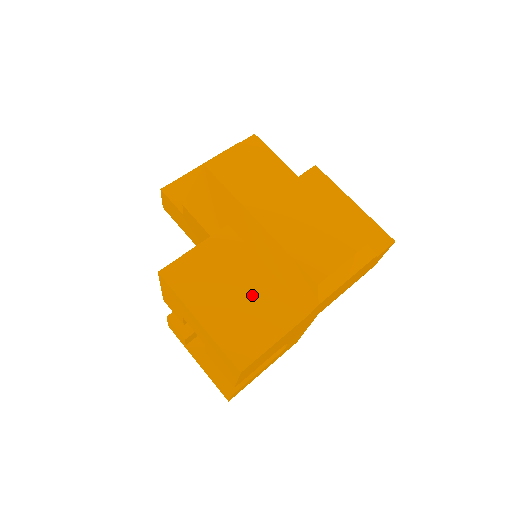
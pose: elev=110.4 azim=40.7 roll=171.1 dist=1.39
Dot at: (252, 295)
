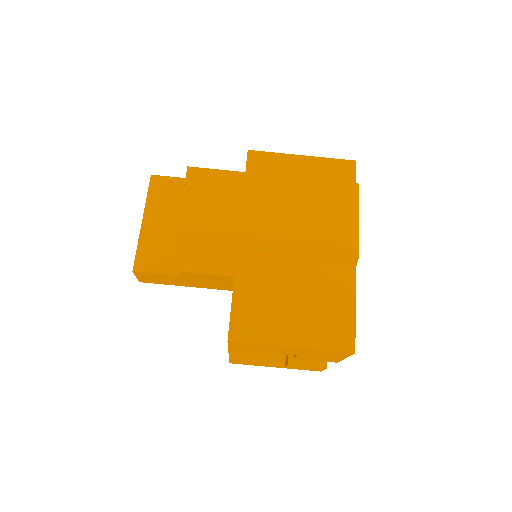
Dot at: (307, 293)
